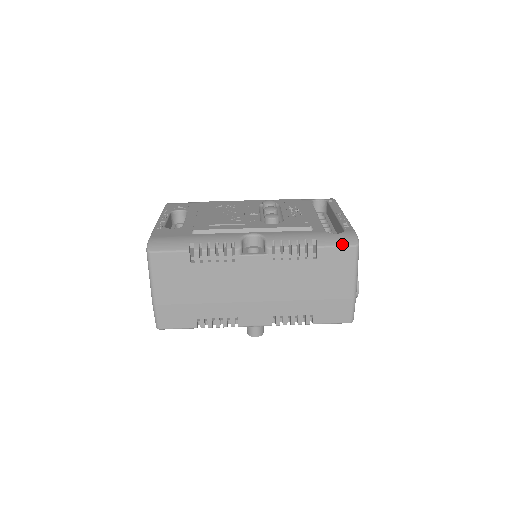
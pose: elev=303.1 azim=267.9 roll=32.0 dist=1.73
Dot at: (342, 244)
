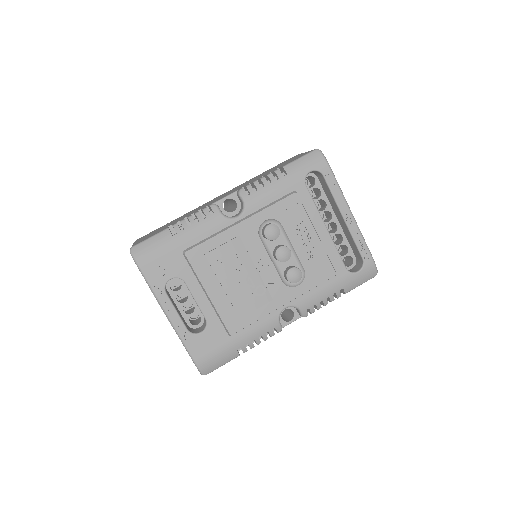
Dot at: occluded
